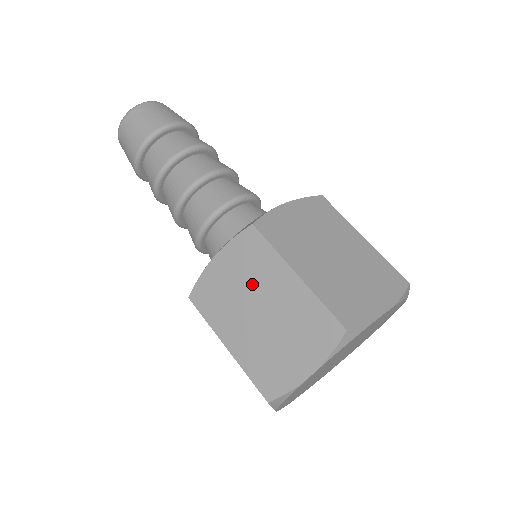
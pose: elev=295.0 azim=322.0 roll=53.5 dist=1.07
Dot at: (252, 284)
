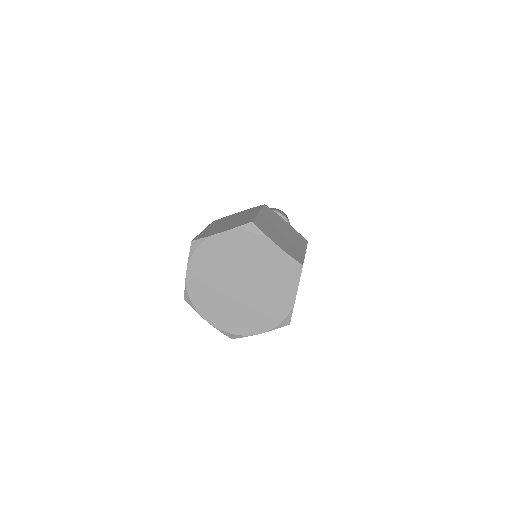
Dot at: (240, 216)
